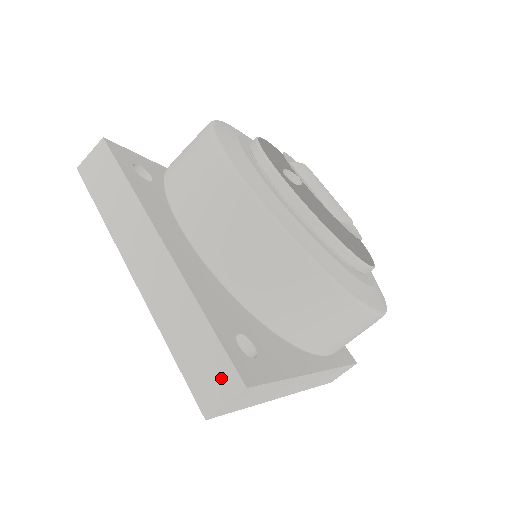
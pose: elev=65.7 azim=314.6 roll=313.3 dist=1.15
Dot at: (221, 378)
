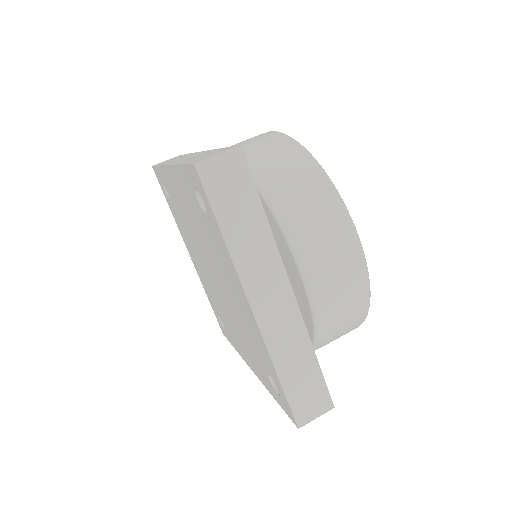
Dot at: (220, 151)
